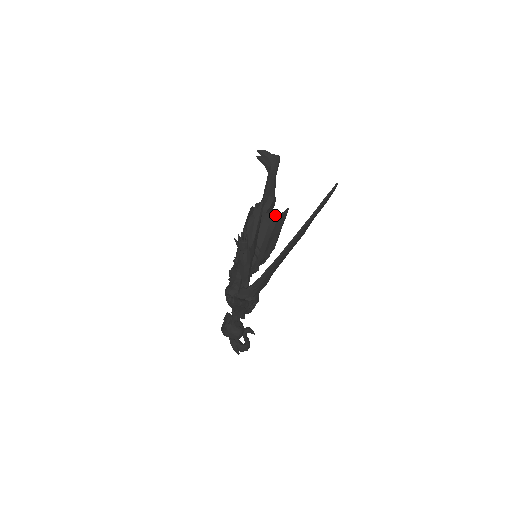
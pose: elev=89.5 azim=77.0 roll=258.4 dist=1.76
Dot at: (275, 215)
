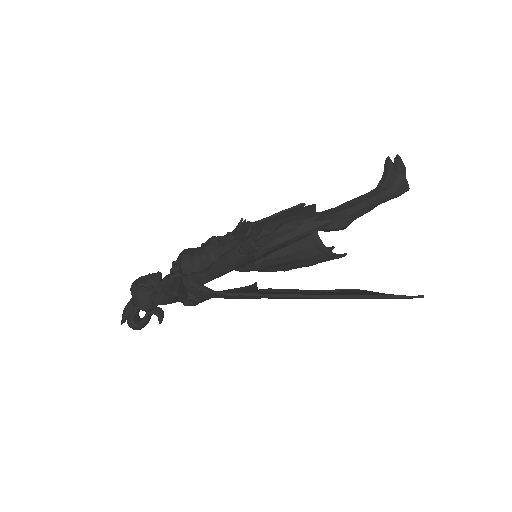
Dot at: (324, 248)
